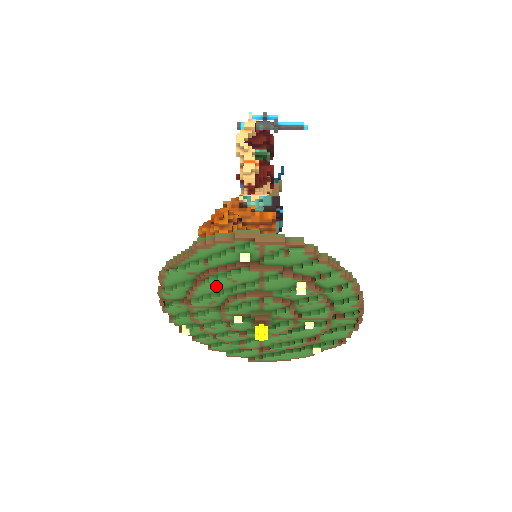
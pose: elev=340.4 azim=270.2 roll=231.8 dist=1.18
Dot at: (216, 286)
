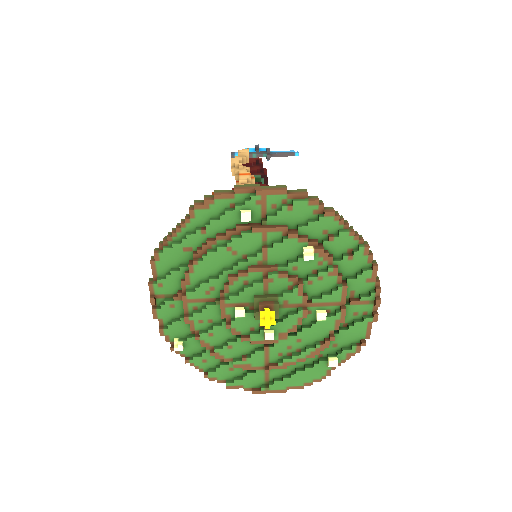
Dot at: (214, 263)
